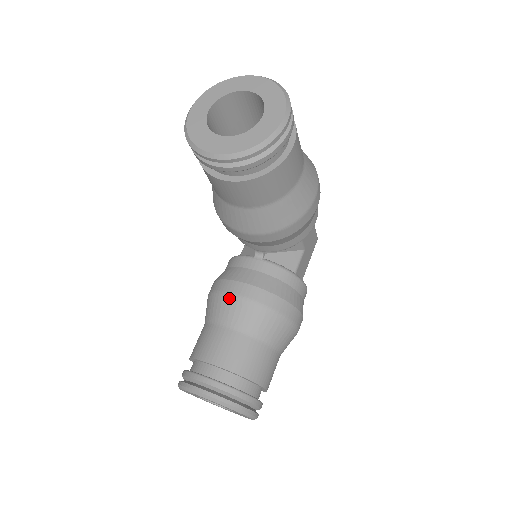
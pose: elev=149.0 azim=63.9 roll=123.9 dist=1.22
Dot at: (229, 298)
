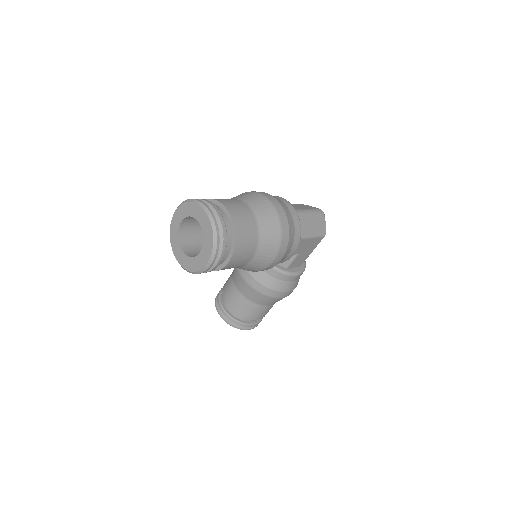
Dot at: (238, 273)
